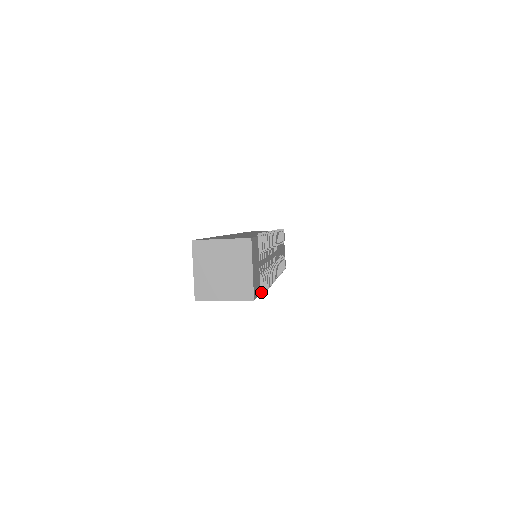
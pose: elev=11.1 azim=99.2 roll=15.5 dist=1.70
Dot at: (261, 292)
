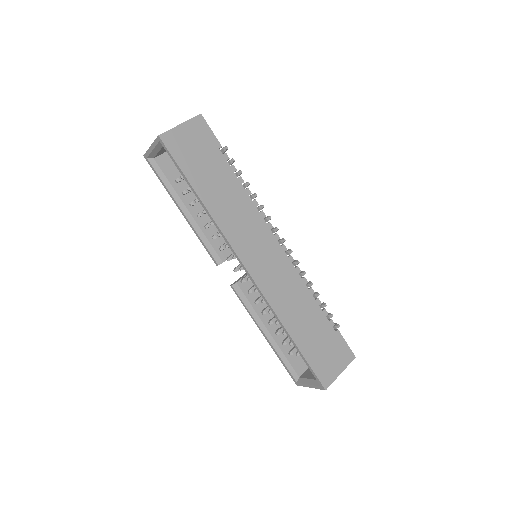
Dot at: occluded
